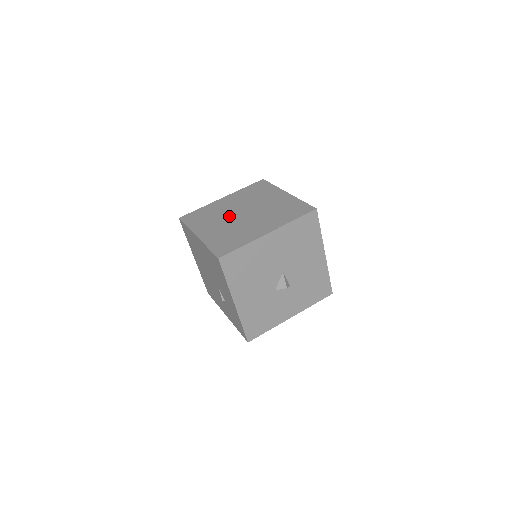
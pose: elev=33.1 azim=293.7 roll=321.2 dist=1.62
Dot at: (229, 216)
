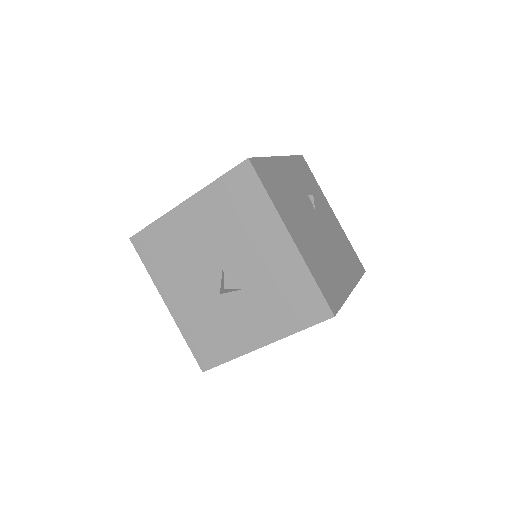
Dot at: occluded
